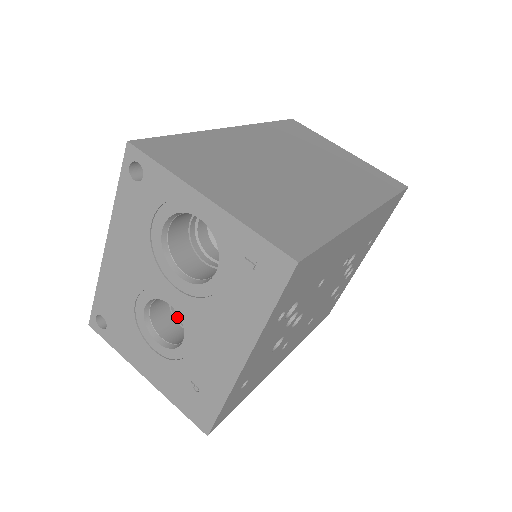
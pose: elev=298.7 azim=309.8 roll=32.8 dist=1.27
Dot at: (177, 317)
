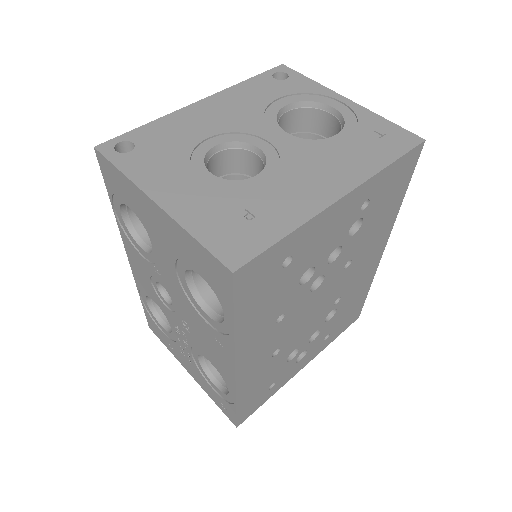
Dot at: occluded
